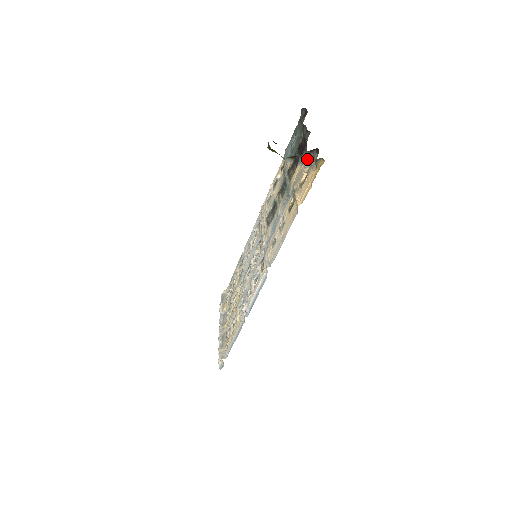
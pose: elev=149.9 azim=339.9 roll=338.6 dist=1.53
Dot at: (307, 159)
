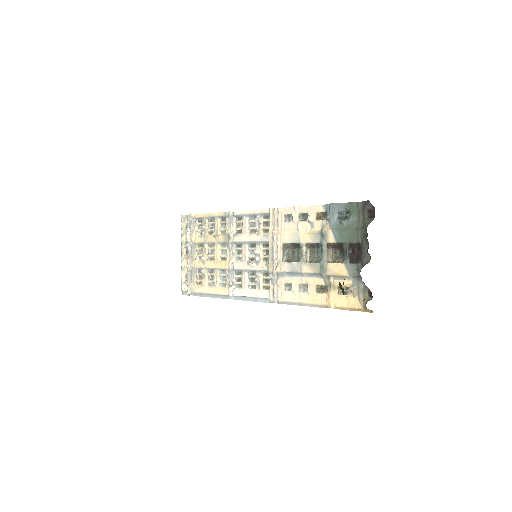
Dot at: (356, 279)
